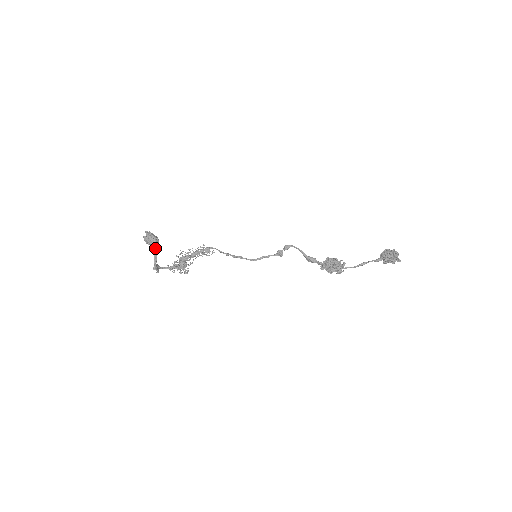
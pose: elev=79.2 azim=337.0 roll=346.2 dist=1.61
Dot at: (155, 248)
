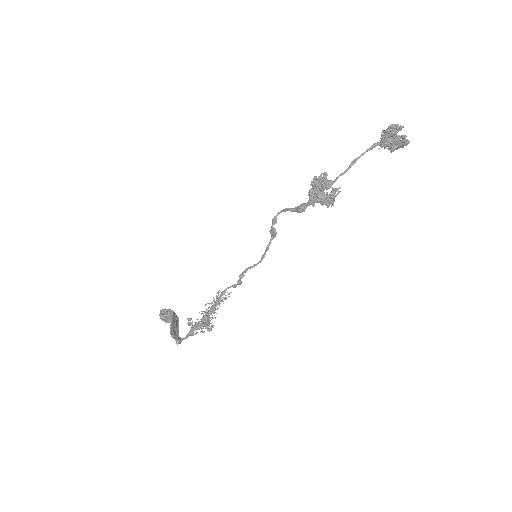
Dot at: (176, 324)
